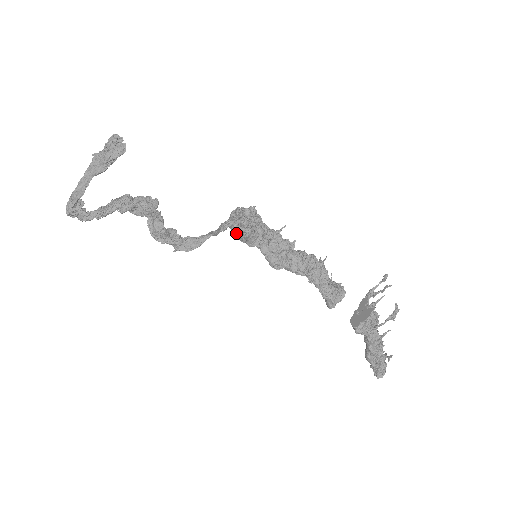
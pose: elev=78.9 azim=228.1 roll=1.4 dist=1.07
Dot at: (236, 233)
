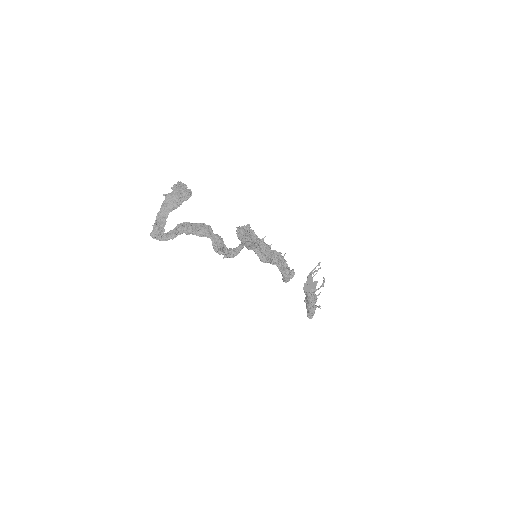
Dot at: occluded
